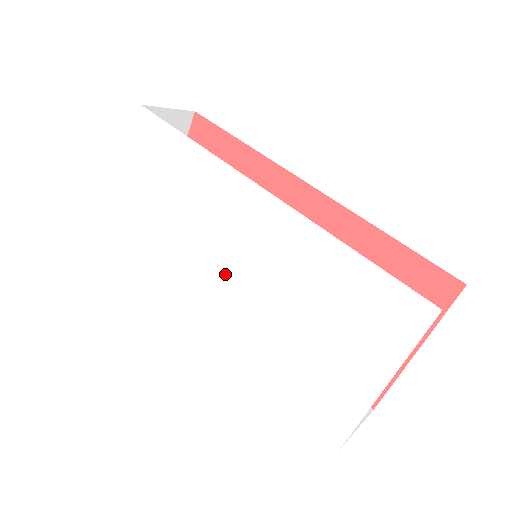
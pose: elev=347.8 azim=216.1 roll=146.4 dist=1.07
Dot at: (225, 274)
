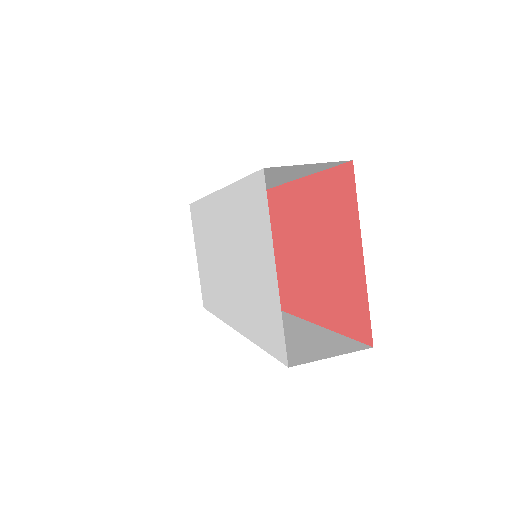
Dot at: (225, 272)
